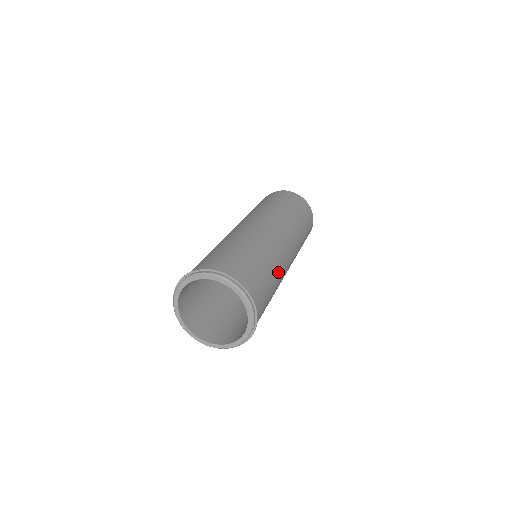
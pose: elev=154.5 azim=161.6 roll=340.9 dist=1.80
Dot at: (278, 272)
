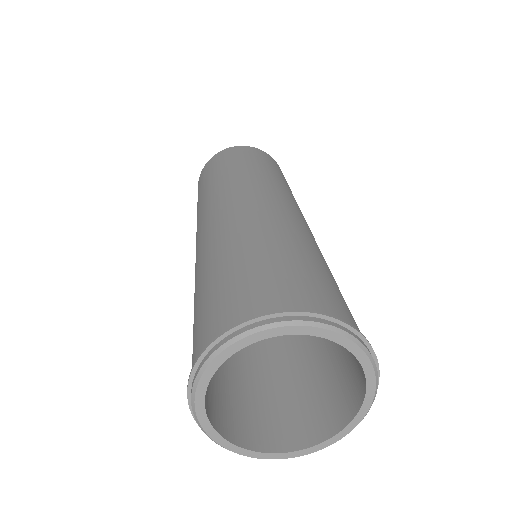
Dot at: (294, 236)
